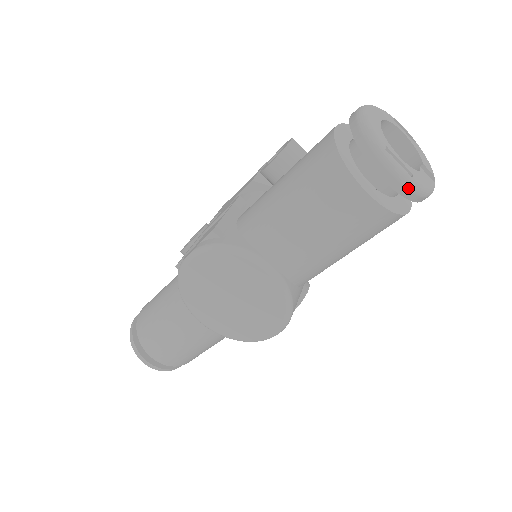
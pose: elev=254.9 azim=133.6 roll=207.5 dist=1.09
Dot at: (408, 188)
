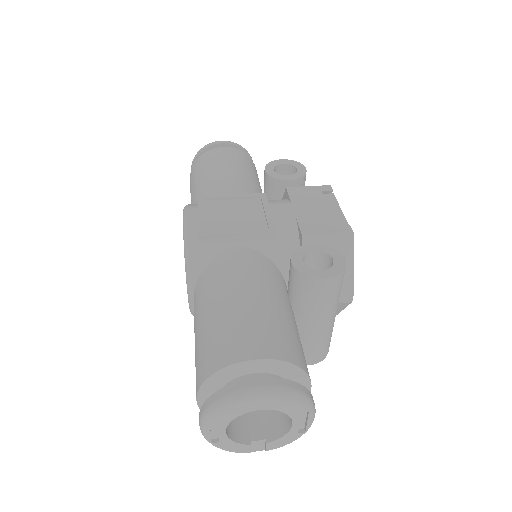
Dot at: (206, 438)
